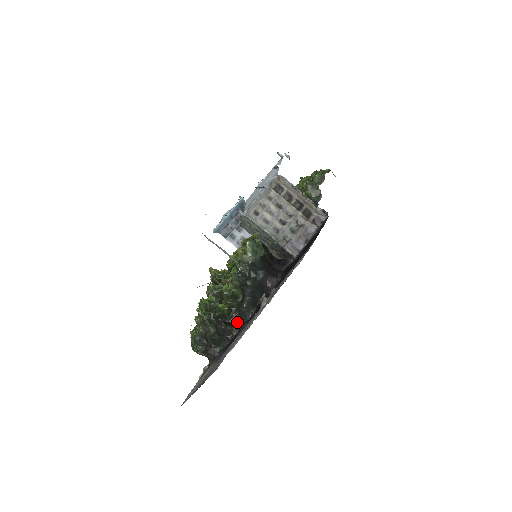
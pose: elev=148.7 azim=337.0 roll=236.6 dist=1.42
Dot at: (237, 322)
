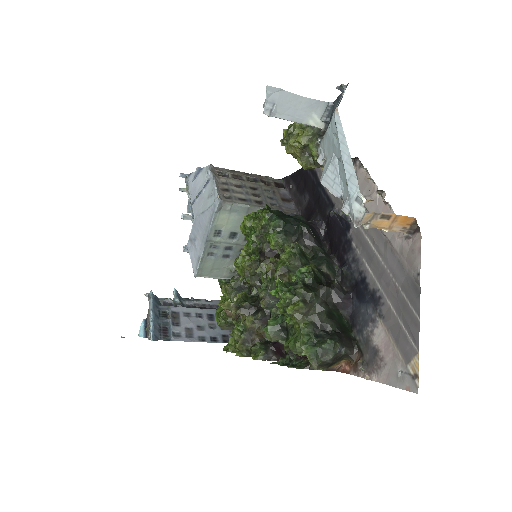
Dot at: occluded
